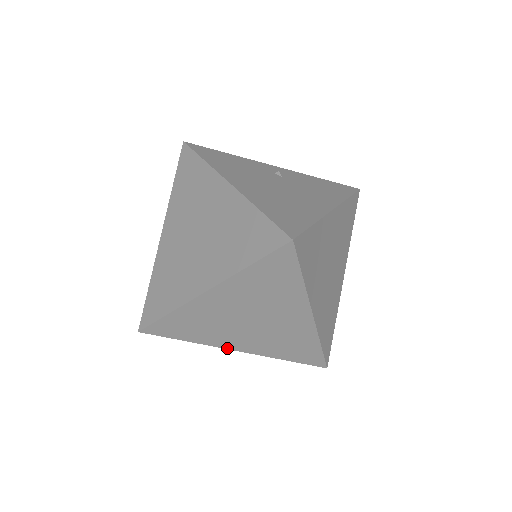
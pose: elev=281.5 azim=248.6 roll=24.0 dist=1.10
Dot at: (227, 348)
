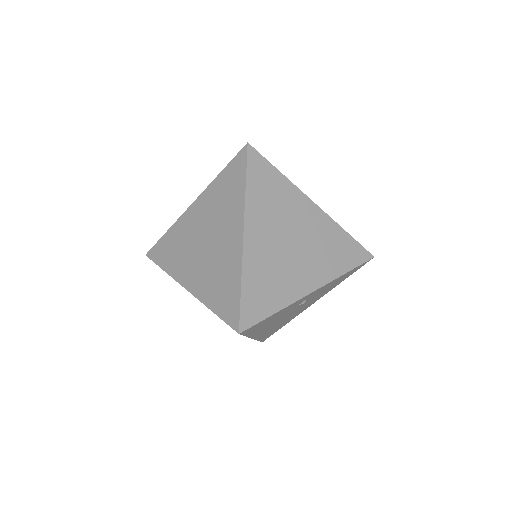
Dot at: (306, 294)
